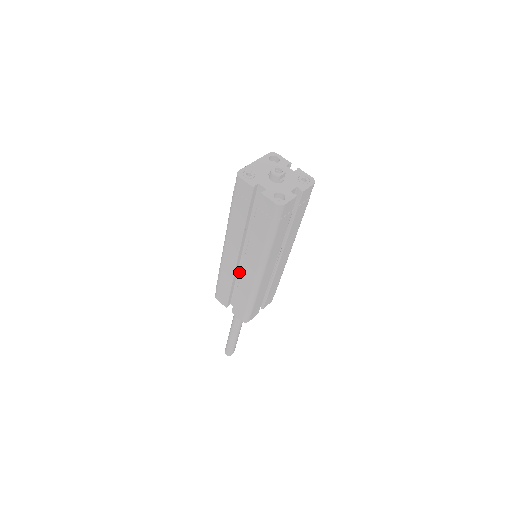
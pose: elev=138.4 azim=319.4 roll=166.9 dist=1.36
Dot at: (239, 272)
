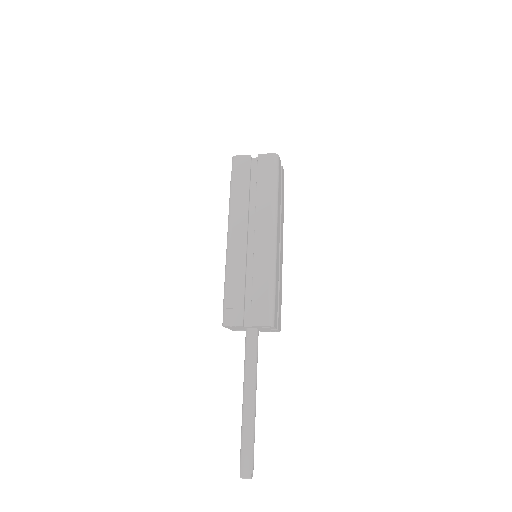
Dot at: (248, 265)
